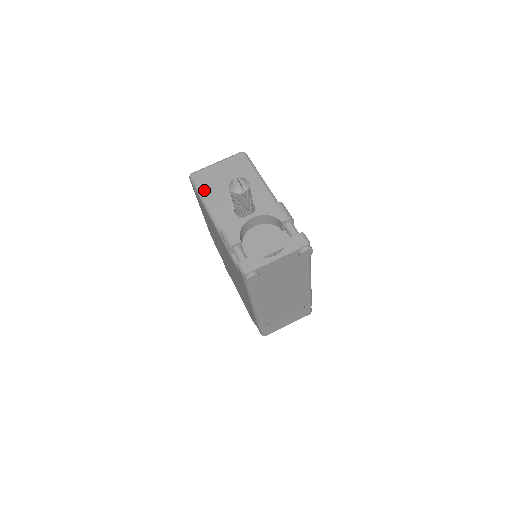
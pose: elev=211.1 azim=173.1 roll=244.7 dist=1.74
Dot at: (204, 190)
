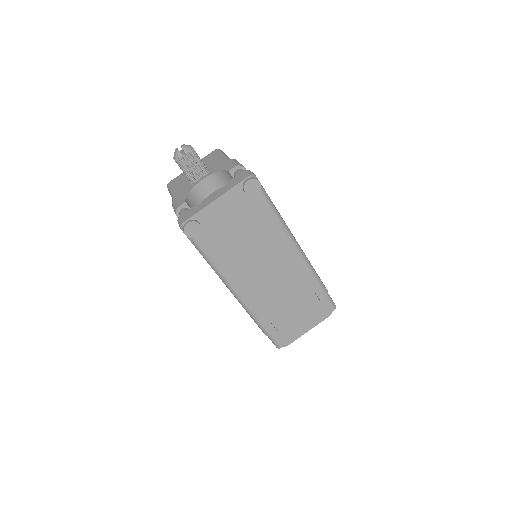
Dot at: (174, 188)
